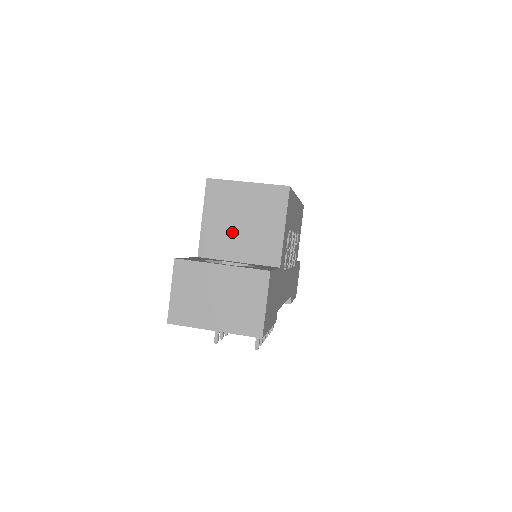
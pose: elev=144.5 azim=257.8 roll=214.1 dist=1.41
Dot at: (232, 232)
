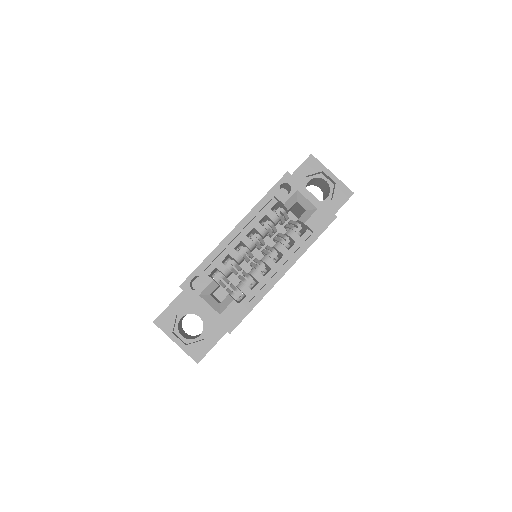
Dot at: occluded
